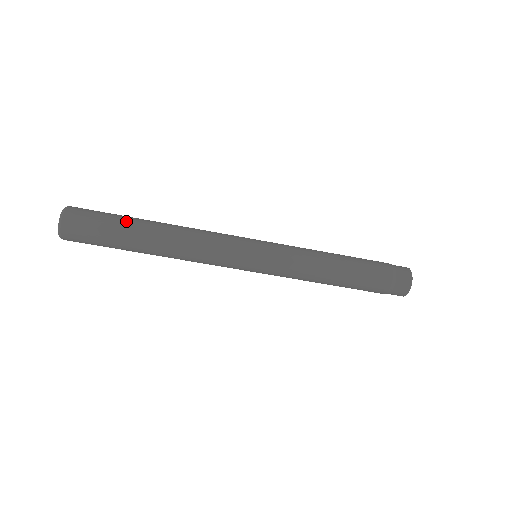
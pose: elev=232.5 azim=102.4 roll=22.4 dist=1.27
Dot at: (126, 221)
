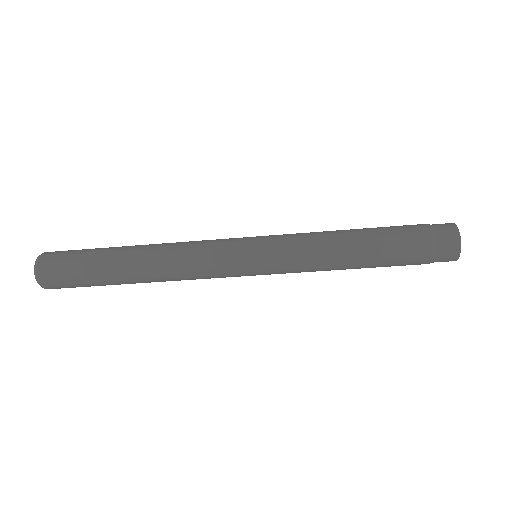
Dot at: (100, 268)
